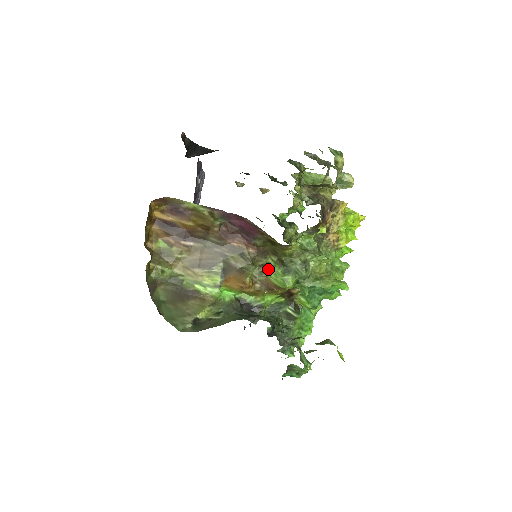
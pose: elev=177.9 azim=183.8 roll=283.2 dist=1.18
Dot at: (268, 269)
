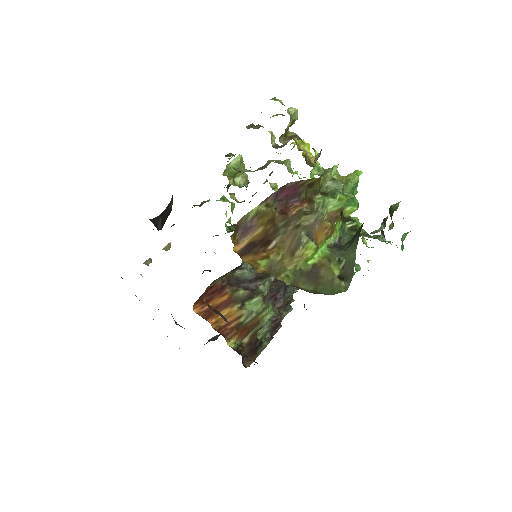
Dot at: (323, 207)
